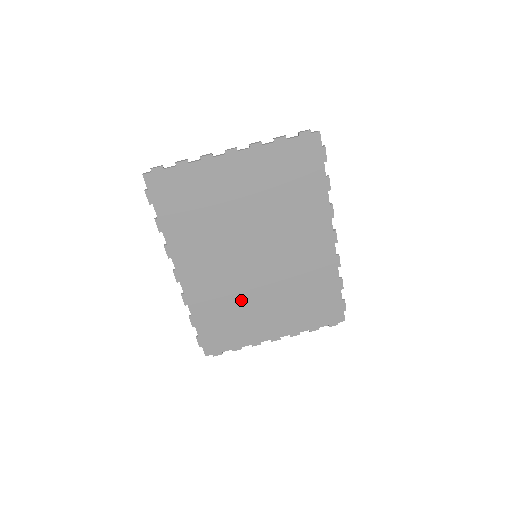
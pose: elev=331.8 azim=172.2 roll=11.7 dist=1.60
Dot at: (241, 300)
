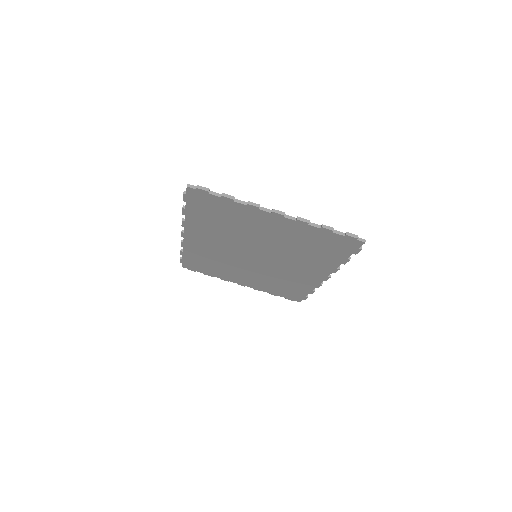
Dot at: (228, 264)
